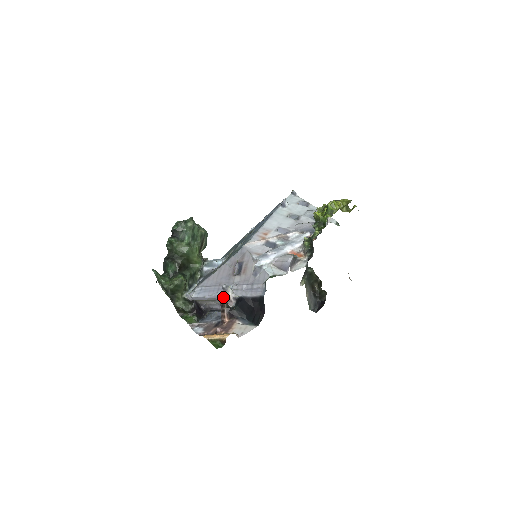
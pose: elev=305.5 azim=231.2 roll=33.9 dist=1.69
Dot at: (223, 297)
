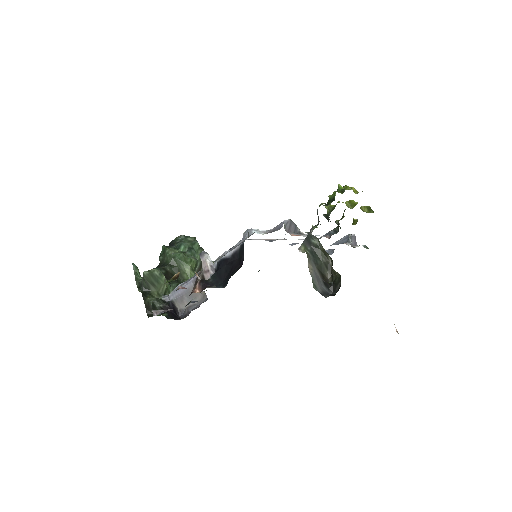
Dot at: (200, 271)
